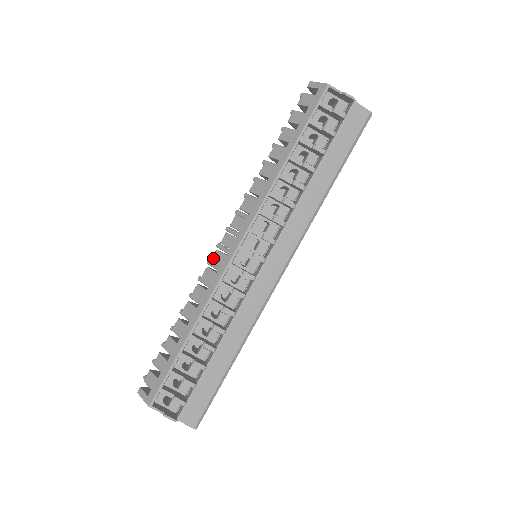
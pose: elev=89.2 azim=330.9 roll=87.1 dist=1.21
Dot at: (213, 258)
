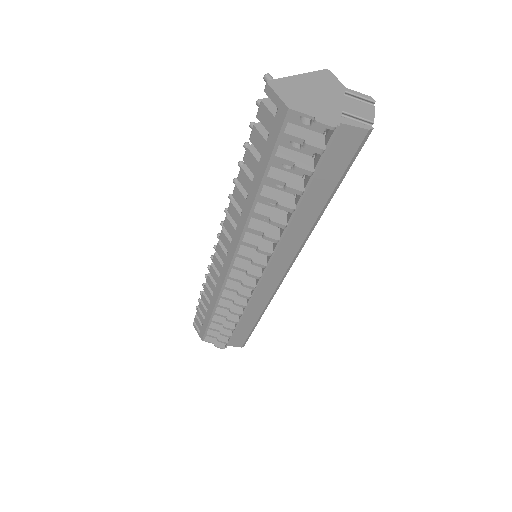
Dot at: (213, 261)
